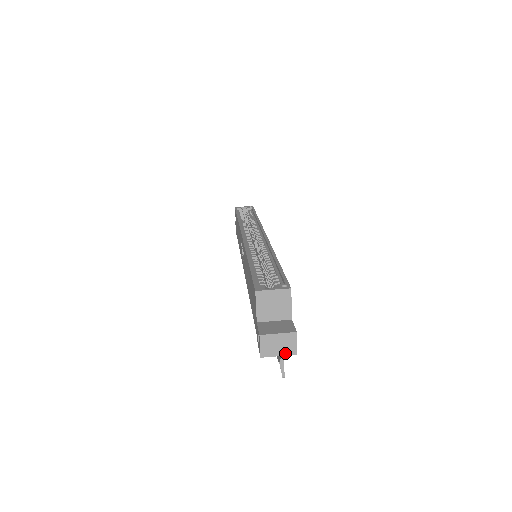
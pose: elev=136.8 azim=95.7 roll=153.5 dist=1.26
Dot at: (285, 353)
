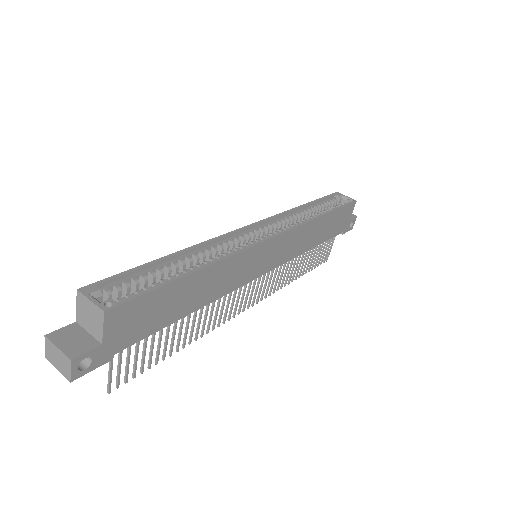
Dot at: (62, 371)
